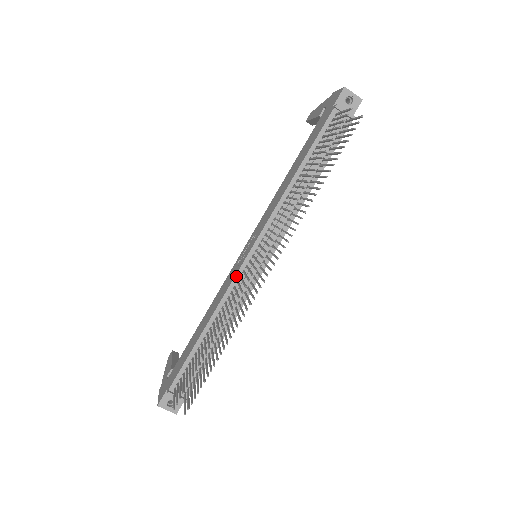
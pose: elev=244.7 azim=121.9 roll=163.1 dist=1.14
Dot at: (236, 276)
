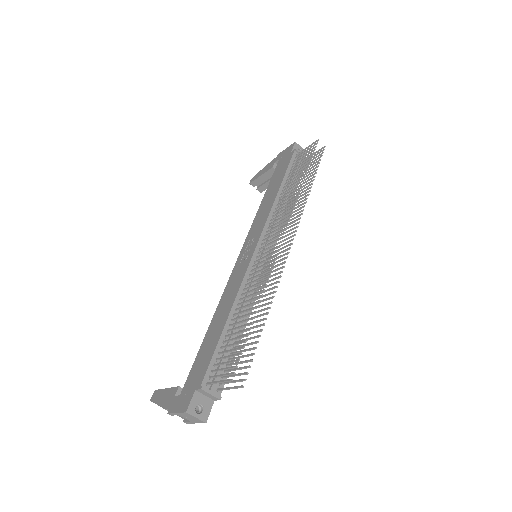
Dot at: (249, 265)
